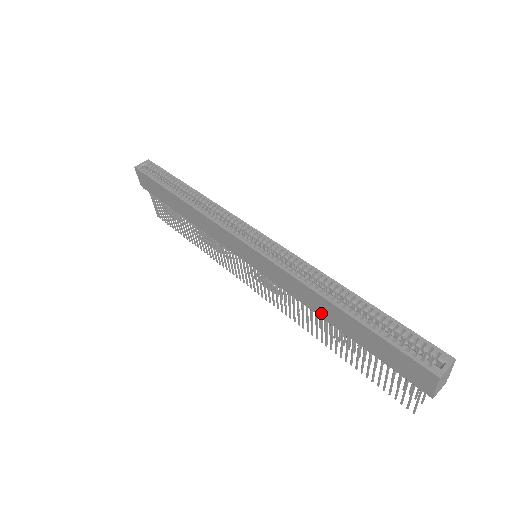
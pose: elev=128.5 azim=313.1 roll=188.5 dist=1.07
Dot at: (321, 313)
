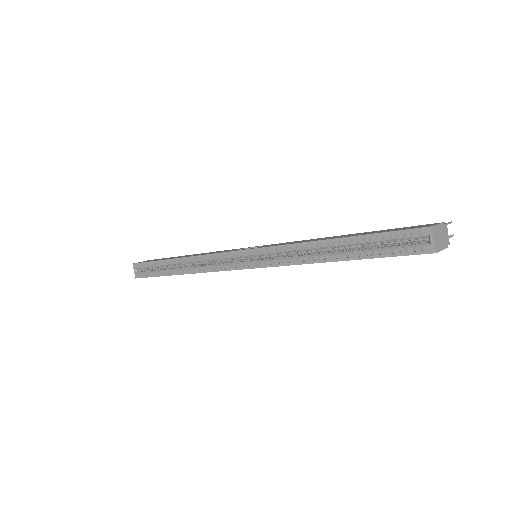
Dot at: occluded
